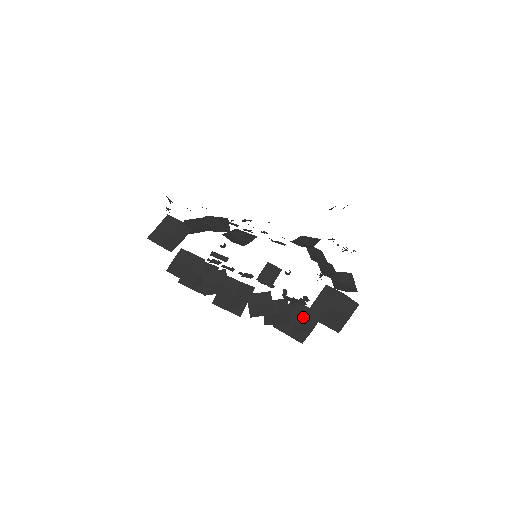
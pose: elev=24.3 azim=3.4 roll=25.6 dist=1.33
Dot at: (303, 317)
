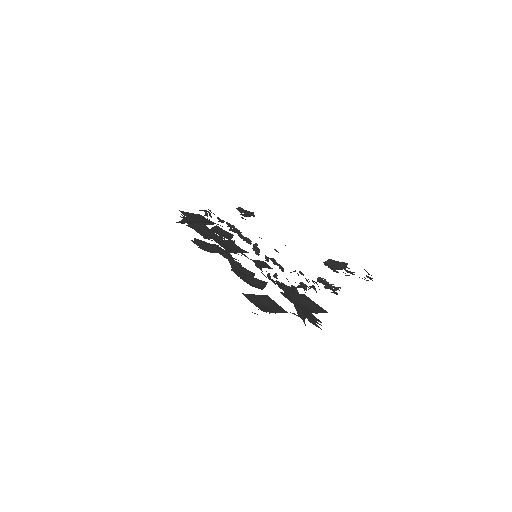
Dot at: (271, 306)
